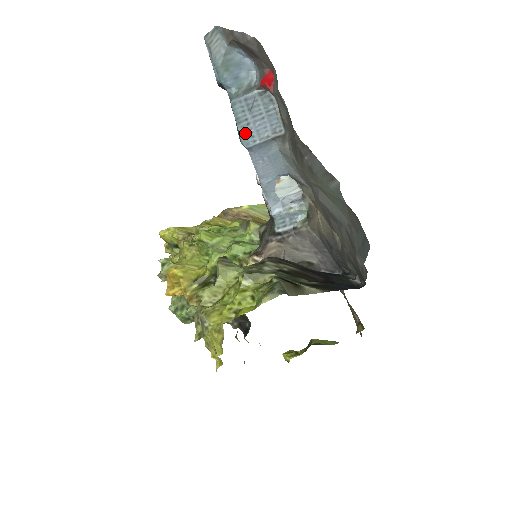
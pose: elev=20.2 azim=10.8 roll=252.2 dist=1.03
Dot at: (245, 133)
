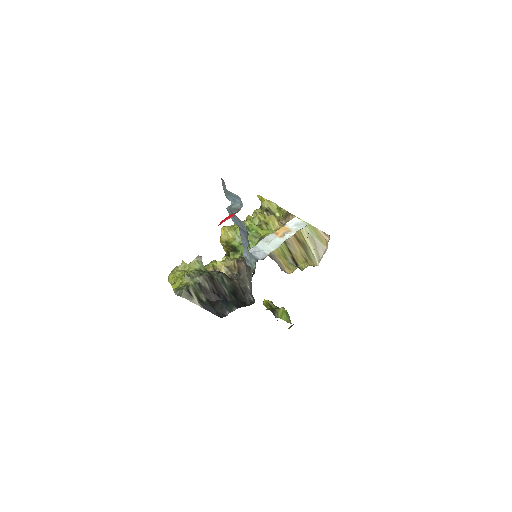
Dot at: (234, 220)
